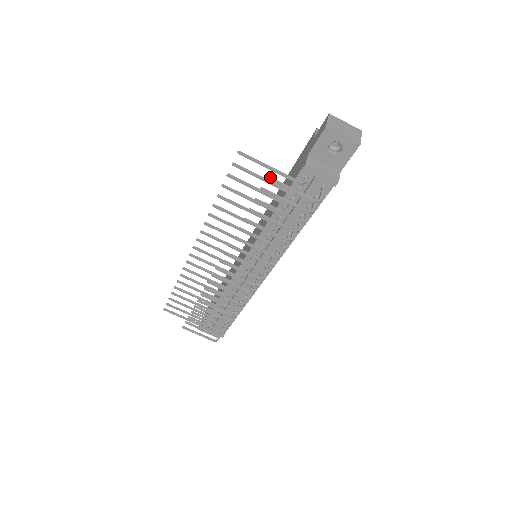
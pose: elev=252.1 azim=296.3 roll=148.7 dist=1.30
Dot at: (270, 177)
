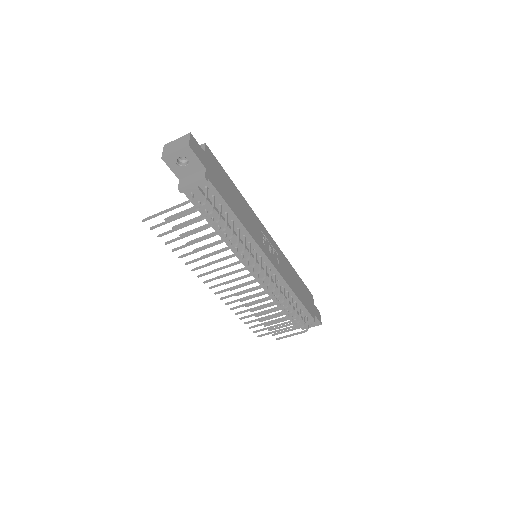
Dot at: (166, 218)
